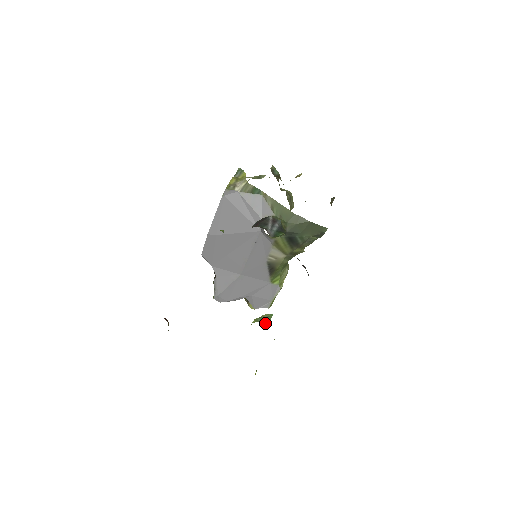
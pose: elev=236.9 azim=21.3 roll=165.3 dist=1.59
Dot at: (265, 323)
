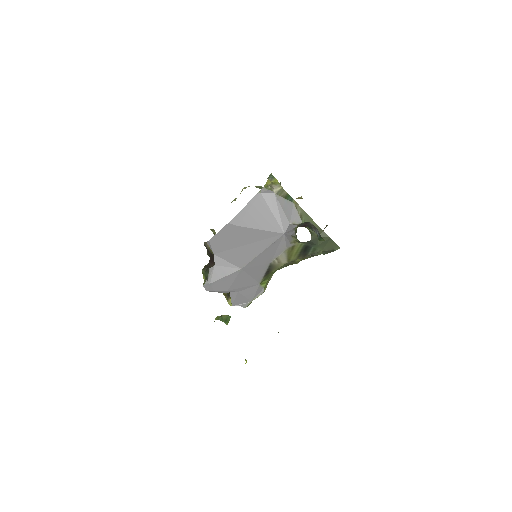
Dot at: occluded
